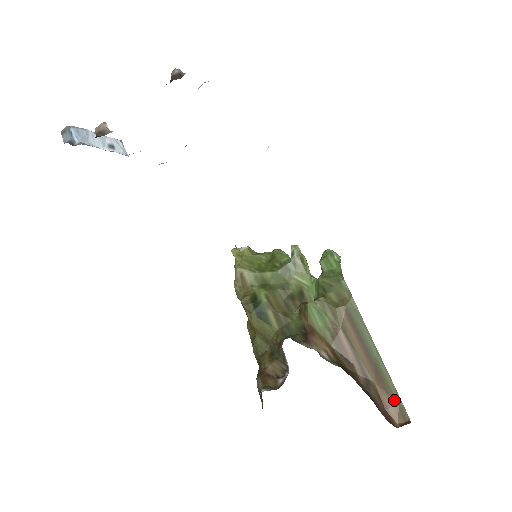
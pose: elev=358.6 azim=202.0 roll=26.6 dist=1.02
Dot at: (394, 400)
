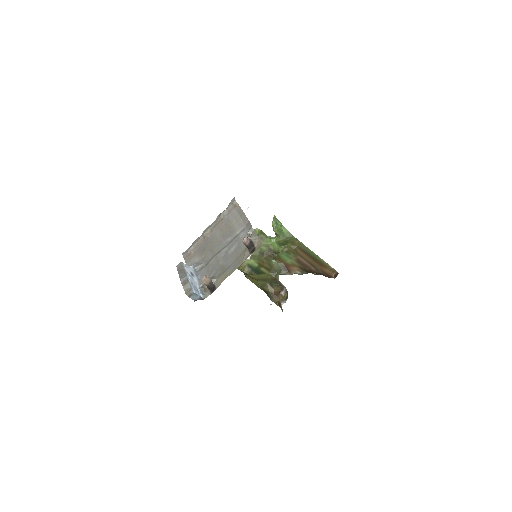
Dot at: (328, 268)
